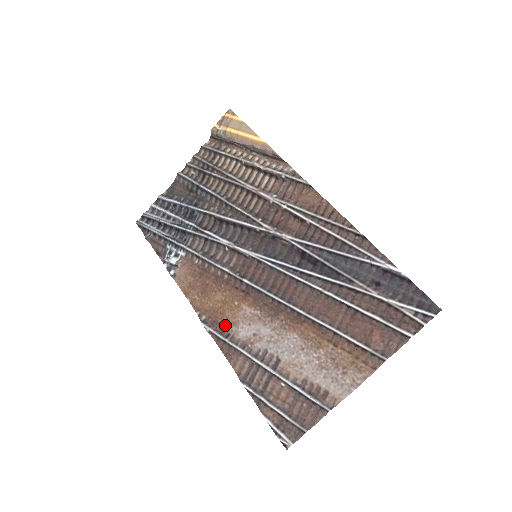
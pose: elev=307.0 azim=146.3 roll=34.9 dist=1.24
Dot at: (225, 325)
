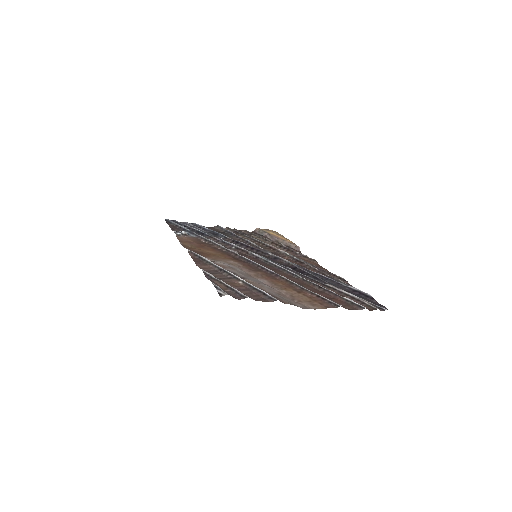
Dot at: (206, 257)
